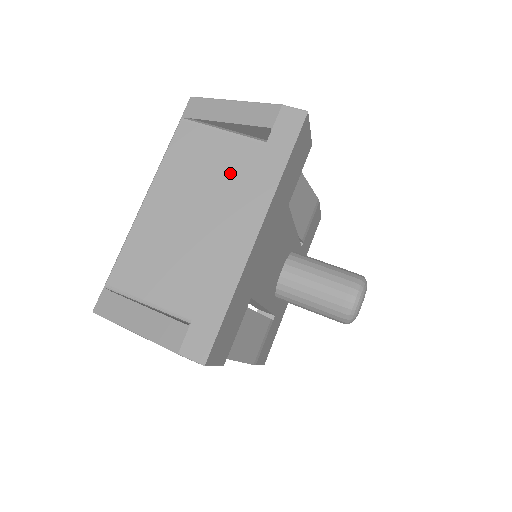
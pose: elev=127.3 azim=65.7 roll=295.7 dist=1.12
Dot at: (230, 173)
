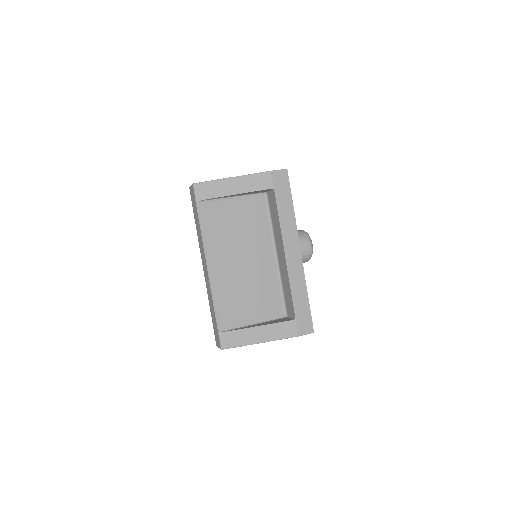
Dot at: (250, 223)
